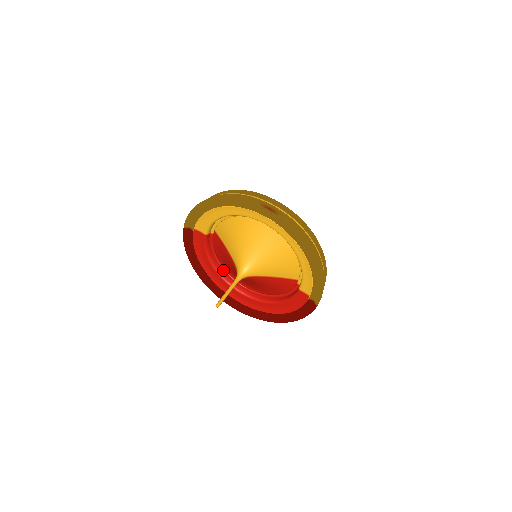
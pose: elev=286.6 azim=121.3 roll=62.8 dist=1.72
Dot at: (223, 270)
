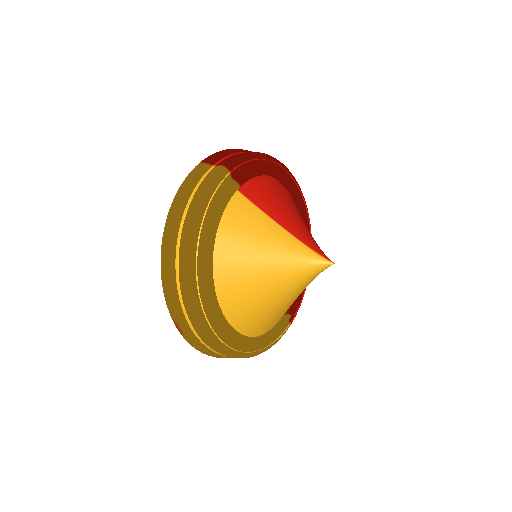
Dot at: occluded
